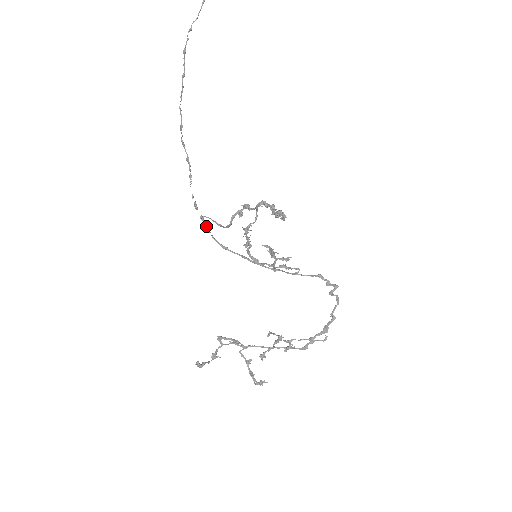
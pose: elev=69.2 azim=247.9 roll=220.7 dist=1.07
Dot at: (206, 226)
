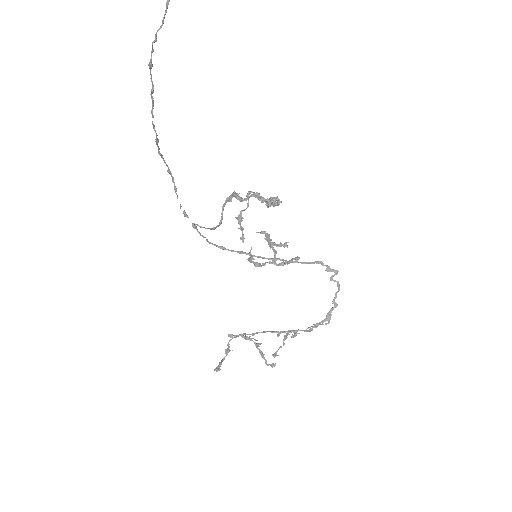
Dot at: (200, 233)
